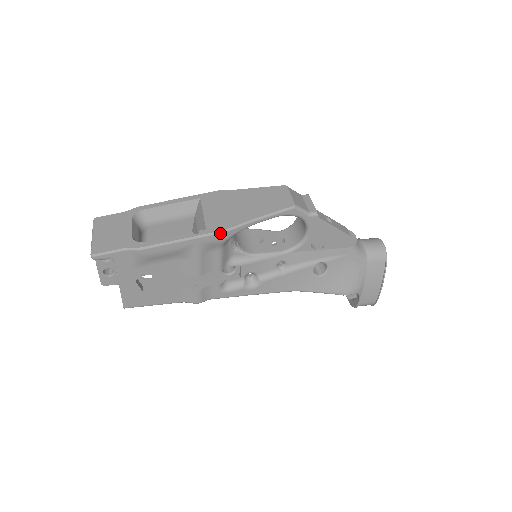
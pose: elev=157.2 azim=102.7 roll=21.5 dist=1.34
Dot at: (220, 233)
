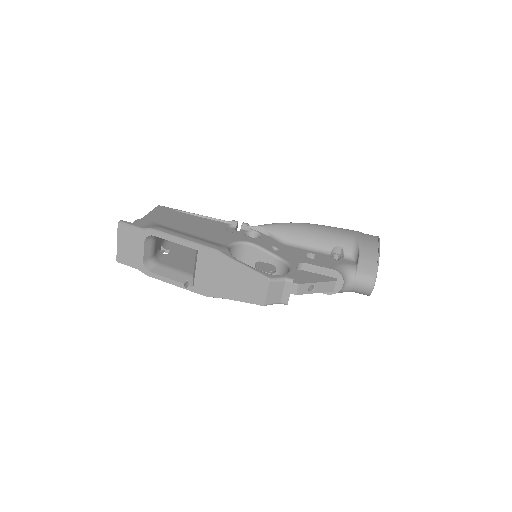
Dot at: occluded
